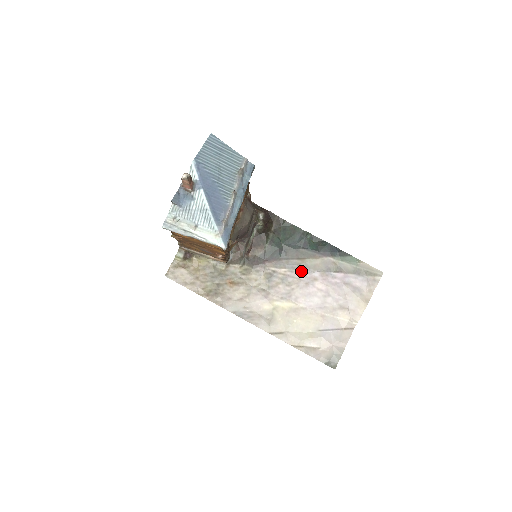
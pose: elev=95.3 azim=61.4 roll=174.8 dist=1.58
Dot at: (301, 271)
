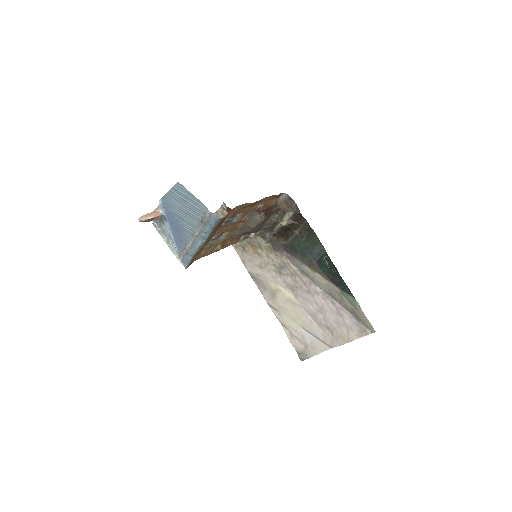
Dot at: (308, 279)
